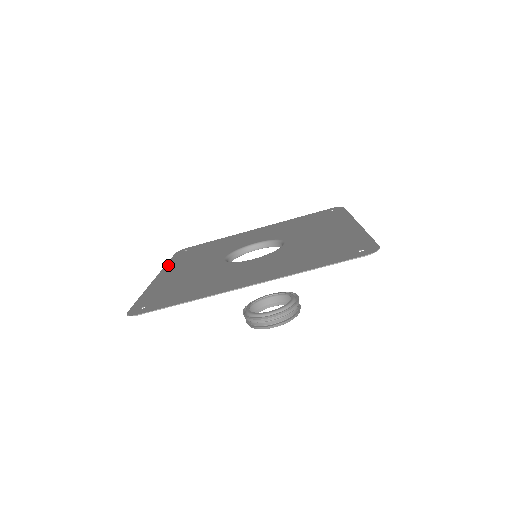
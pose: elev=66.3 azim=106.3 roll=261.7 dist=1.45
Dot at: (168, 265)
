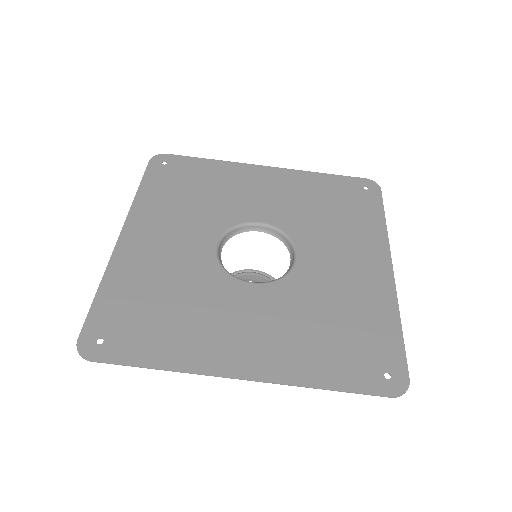
Dot at: (138, 202)
